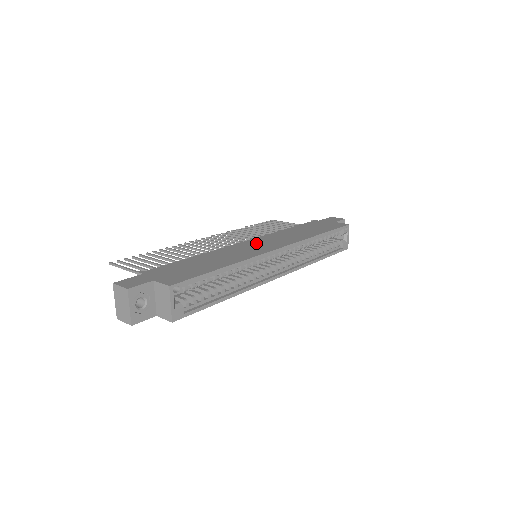
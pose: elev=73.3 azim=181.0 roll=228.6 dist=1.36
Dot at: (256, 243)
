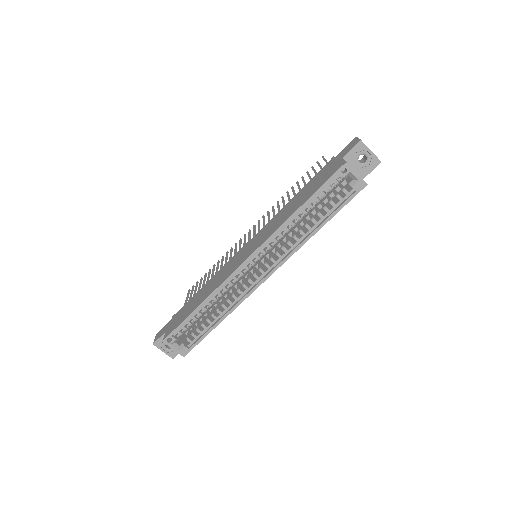
Dot at: (246, 248)
